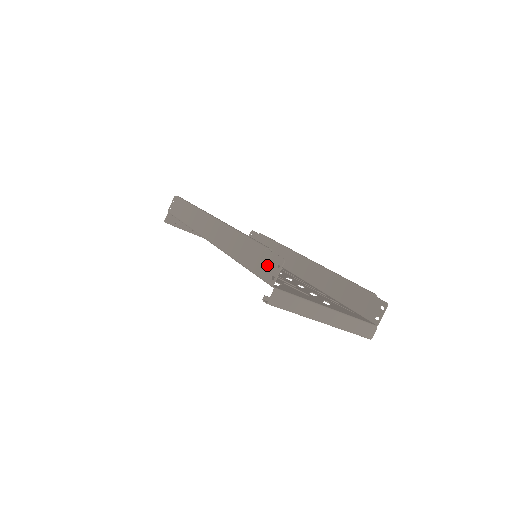
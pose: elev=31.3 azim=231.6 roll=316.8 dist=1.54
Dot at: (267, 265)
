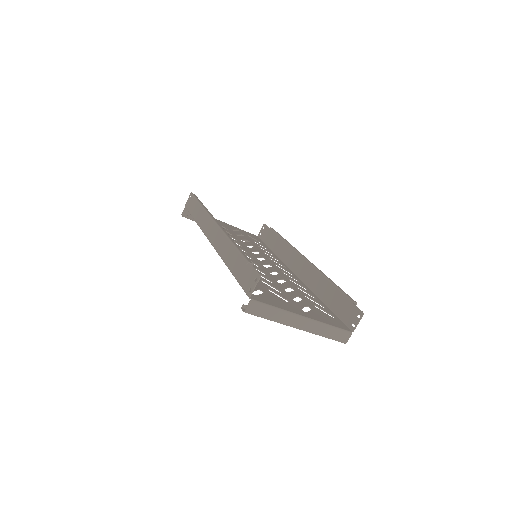
Dot at: (248, 277)
